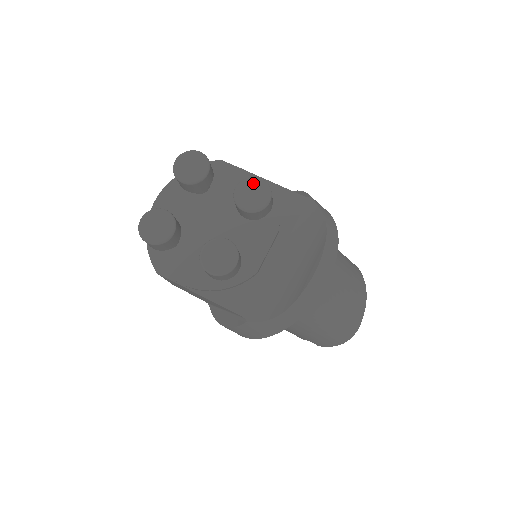
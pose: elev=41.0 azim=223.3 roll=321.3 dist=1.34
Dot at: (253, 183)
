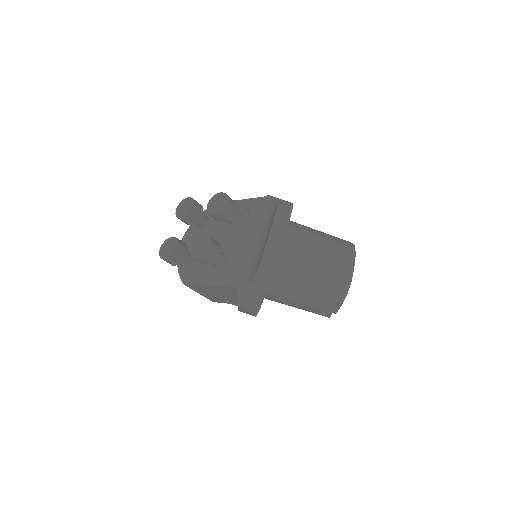
Dot at: (216, 197)
